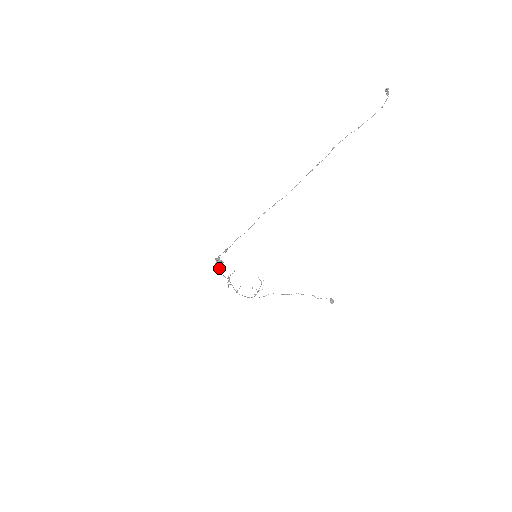
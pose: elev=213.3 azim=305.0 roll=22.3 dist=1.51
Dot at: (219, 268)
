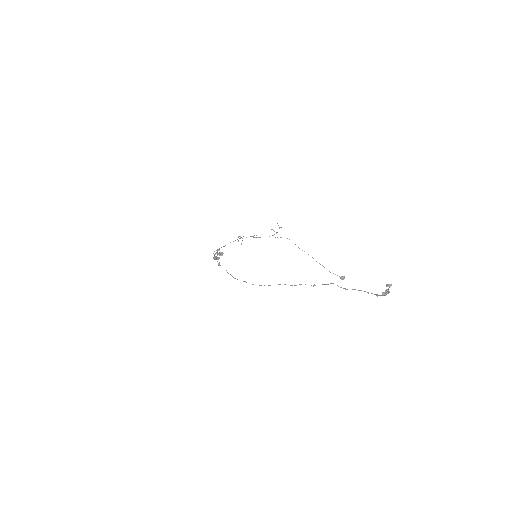
Dot at: (220, 255)
